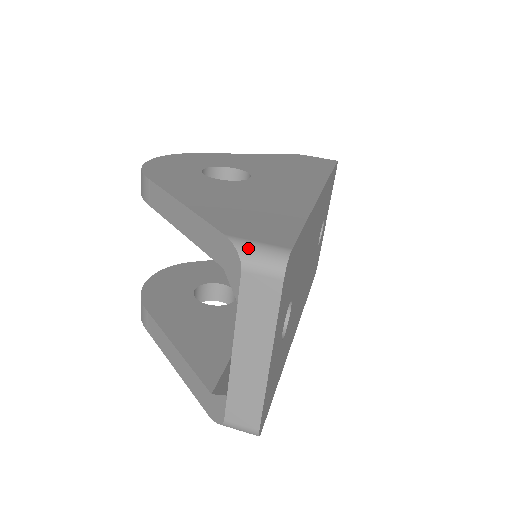
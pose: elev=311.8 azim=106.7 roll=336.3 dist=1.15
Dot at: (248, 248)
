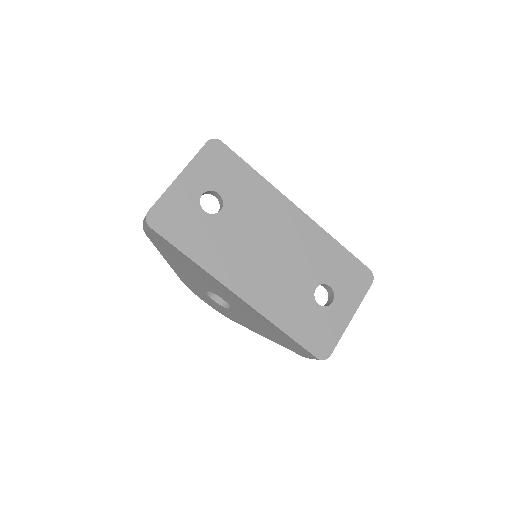
Dot at: occluded
